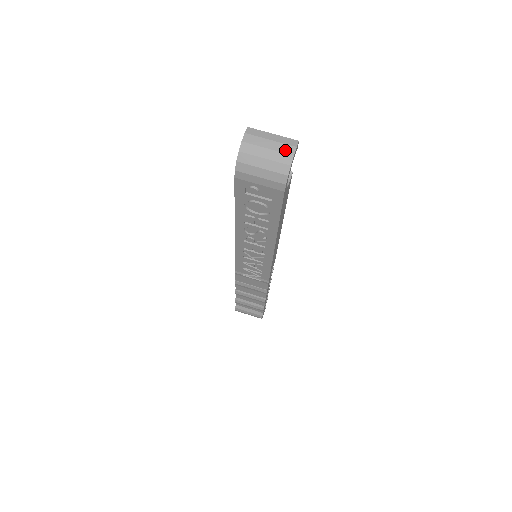
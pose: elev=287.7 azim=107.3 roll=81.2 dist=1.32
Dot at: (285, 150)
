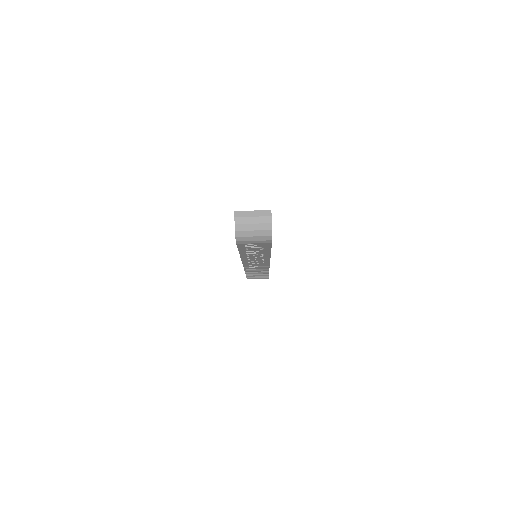
Dot at: (265, 221)
